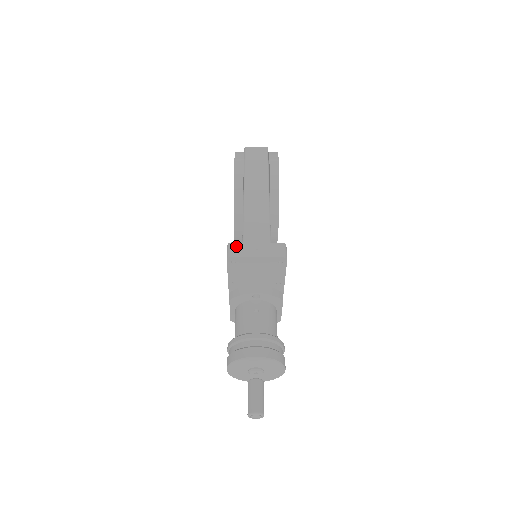
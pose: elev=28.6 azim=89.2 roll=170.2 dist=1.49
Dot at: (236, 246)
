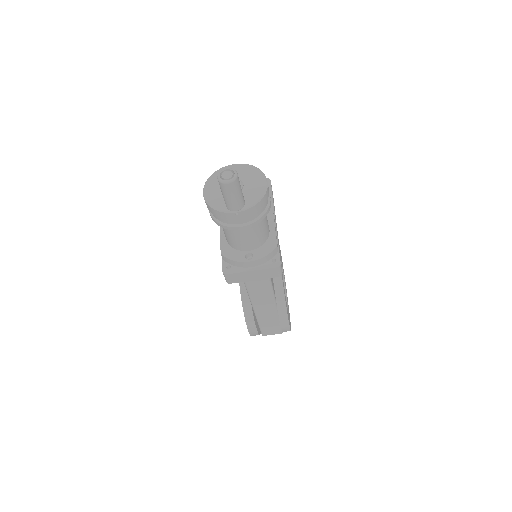
Dot at: occluded
